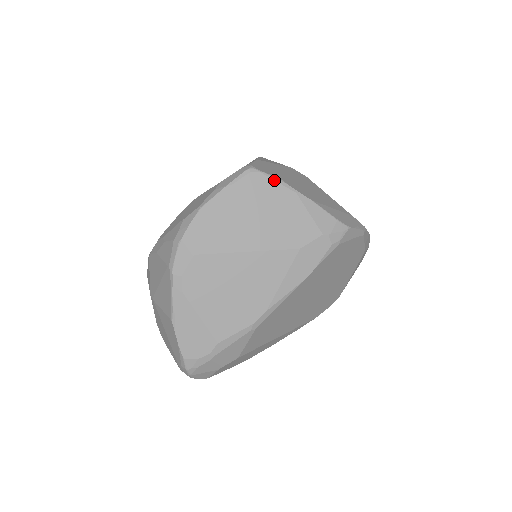
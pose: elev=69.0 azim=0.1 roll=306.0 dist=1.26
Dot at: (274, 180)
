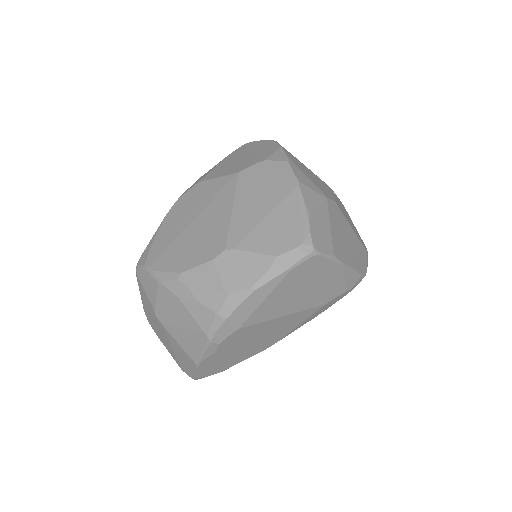
Dot at: (329, 259)
